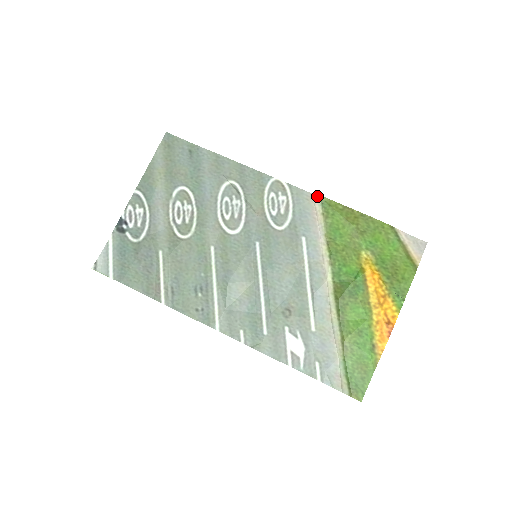
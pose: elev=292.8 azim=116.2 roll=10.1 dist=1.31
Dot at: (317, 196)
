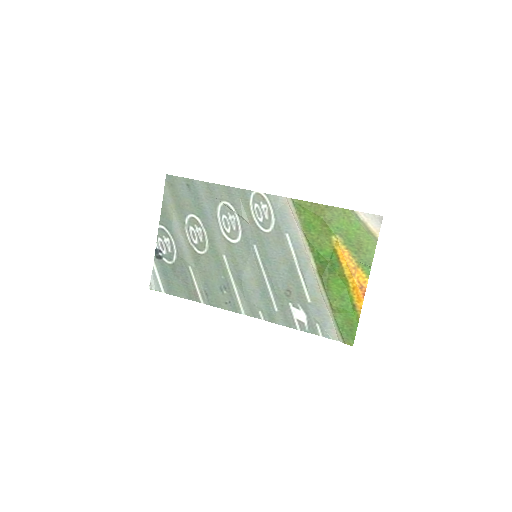
Dot at: (289, 199)
